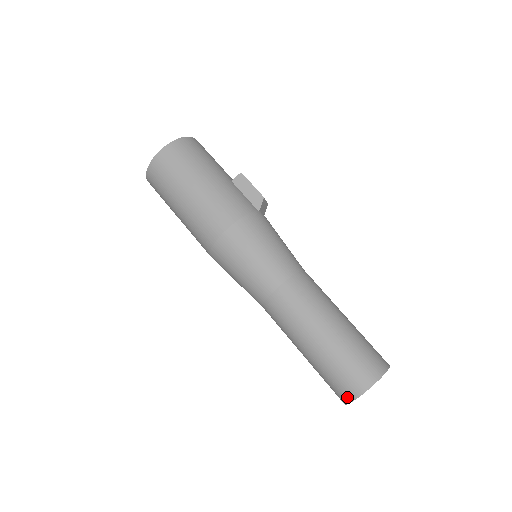
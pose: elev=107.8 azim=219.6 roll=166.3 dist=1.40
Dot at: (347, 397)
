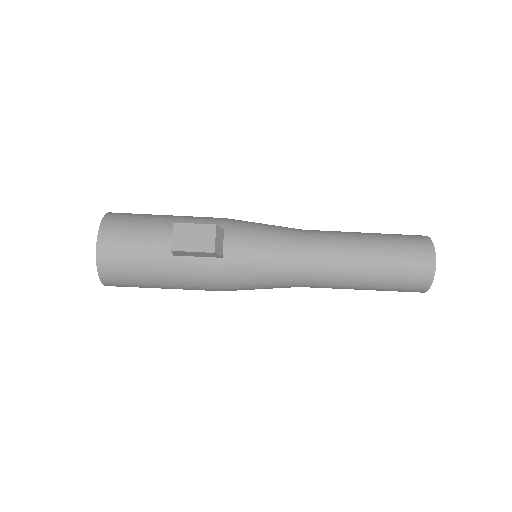
Dot at: occluded
